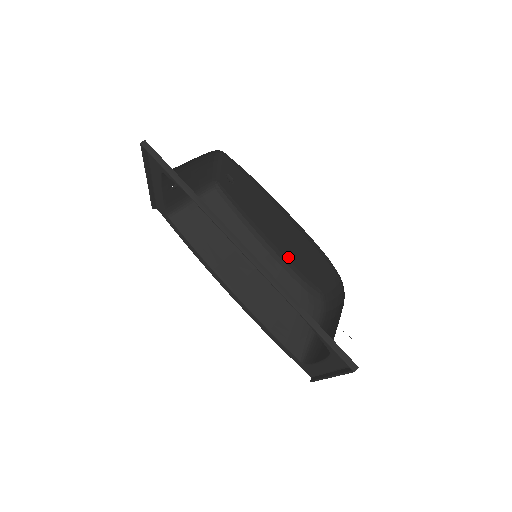
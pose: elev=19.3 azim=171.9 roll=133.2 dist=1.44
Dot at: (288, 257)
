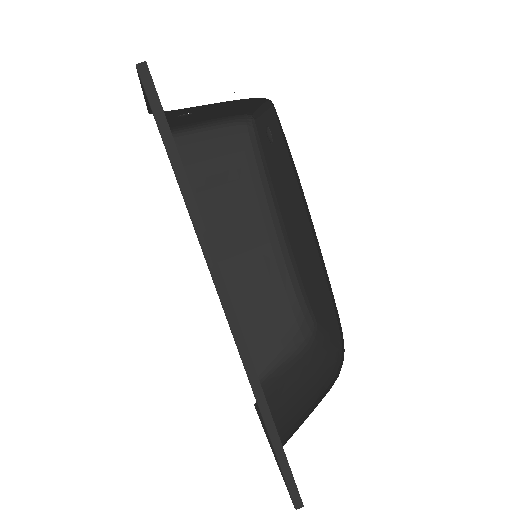
Dot at: (298, 263)
